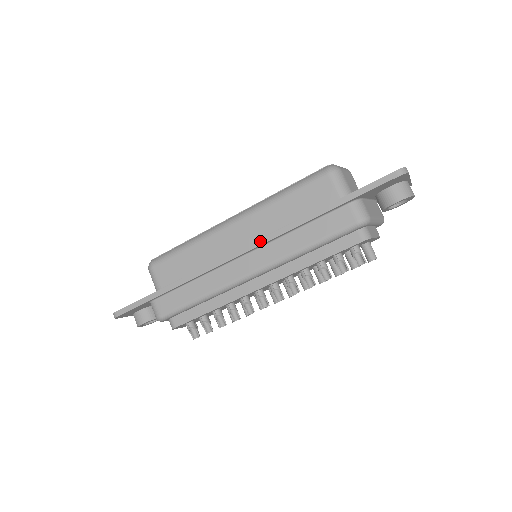
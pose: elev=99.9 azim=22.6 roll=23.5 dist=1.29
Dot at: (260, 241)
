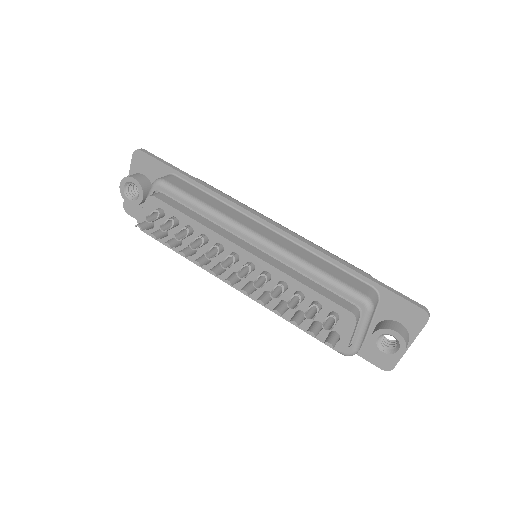
Dot at: (293, 233)
